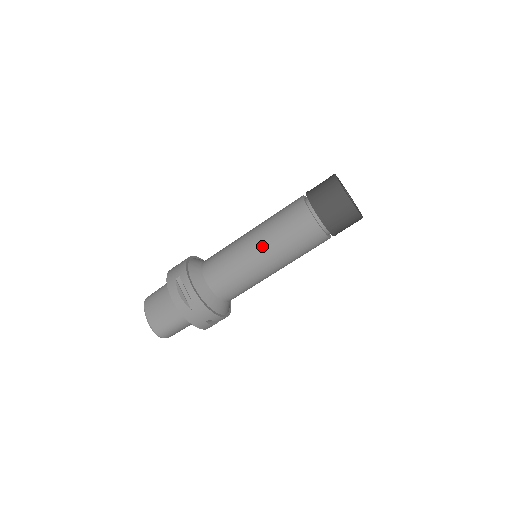
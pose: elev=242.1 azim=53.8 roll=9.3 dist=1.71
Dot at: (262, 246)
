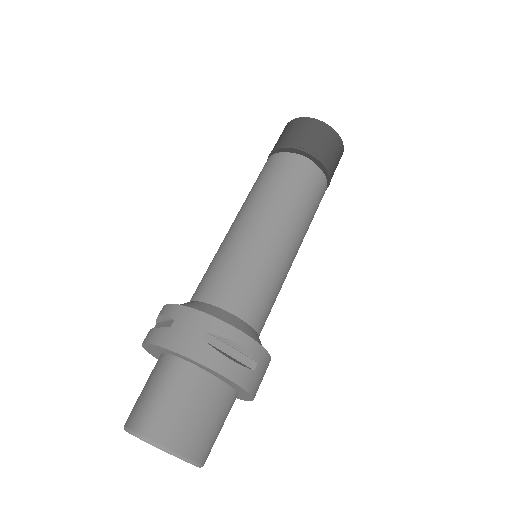
Dot at: (238, 215)
